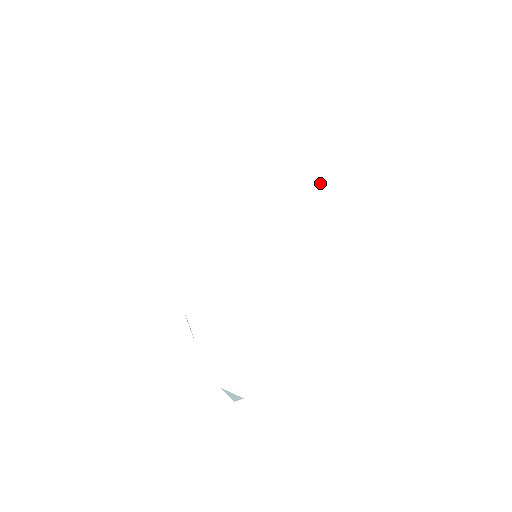
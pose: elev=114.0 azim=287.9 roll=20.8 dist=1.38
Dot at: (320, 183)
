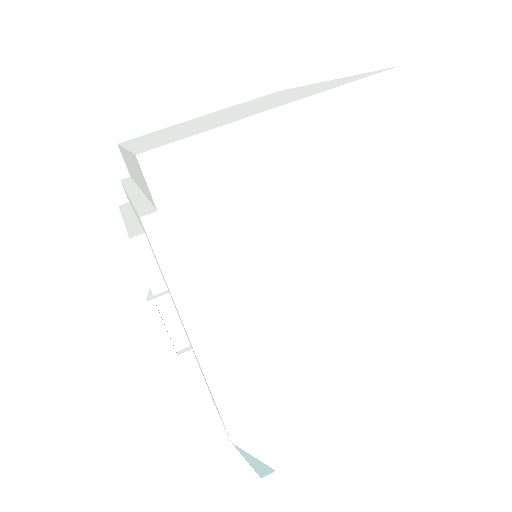
Dot at: (307, 91)
